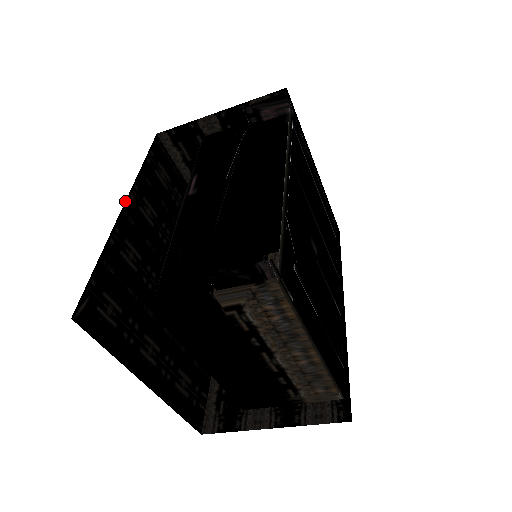
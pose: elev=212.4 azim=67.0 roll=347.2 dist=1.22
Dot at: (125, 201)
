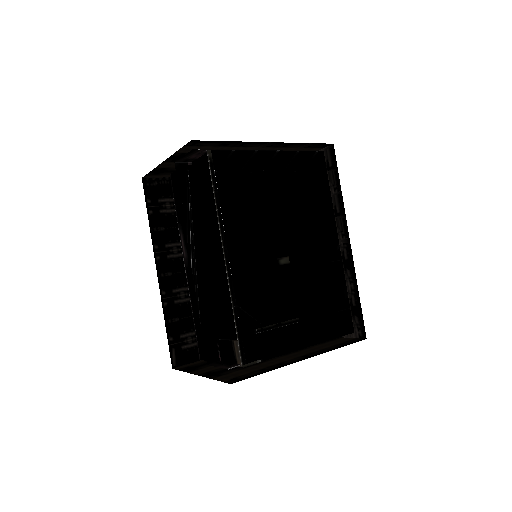
Dot at: (156, 268)
